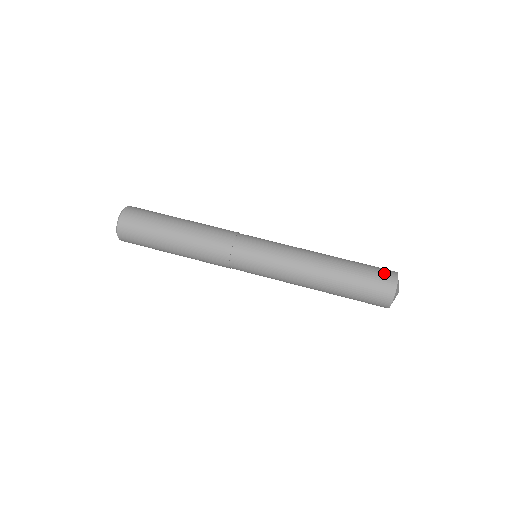
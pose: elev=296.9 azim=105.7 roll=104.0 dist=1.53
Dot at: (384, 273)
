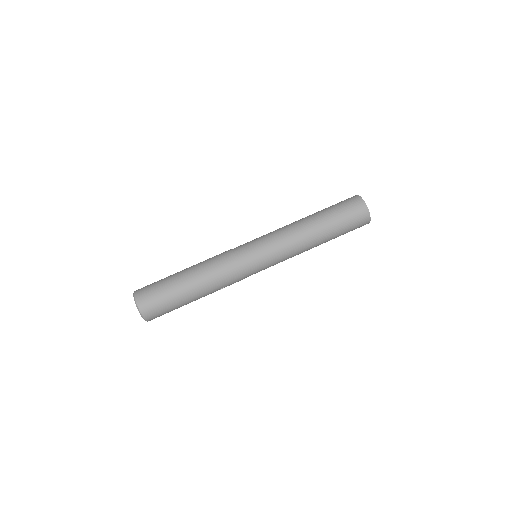
Dot at: (349, 200)
